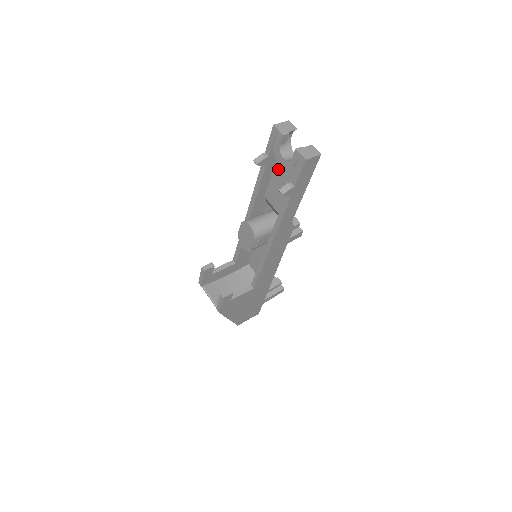
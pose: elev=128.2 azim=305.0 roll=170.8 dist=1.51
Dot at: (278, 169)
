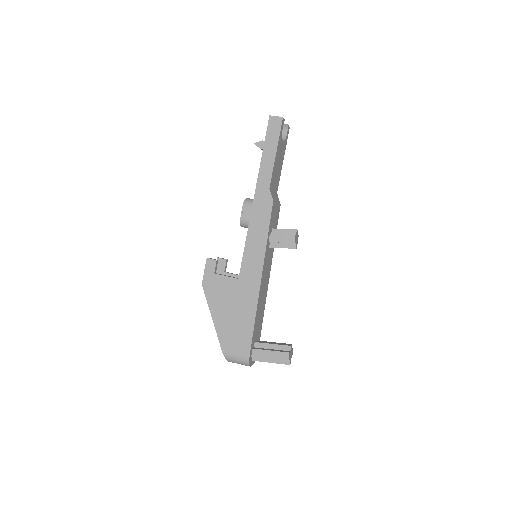
Dot at: occluded
